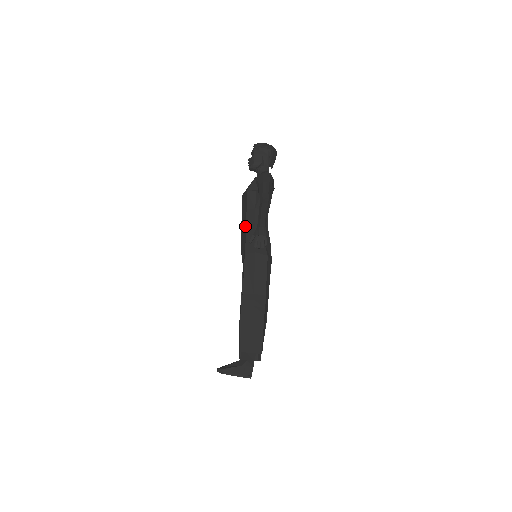
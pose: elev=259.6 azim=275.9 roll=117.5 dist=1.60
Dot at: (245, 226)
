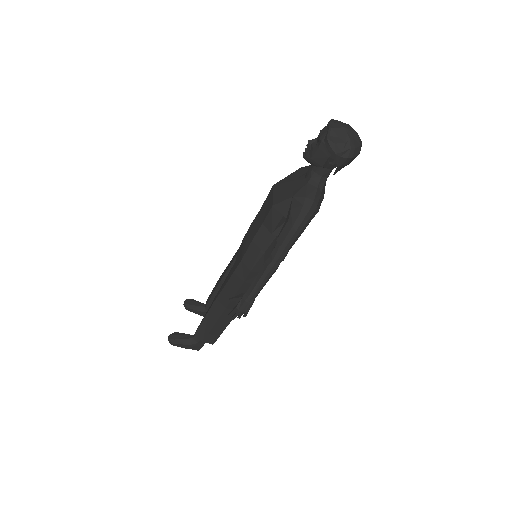
Dot at: (250, 242)
